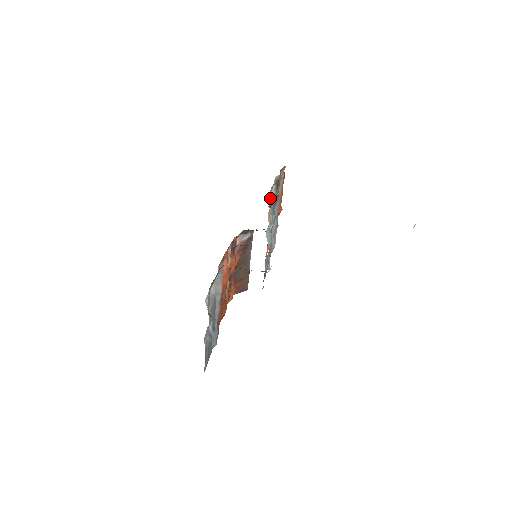
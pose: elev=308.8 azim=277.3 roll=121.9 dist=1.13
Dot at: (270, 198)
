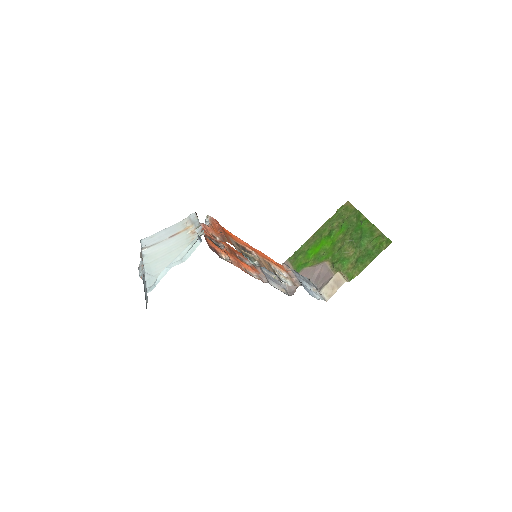
Dot at: (287, 283)
